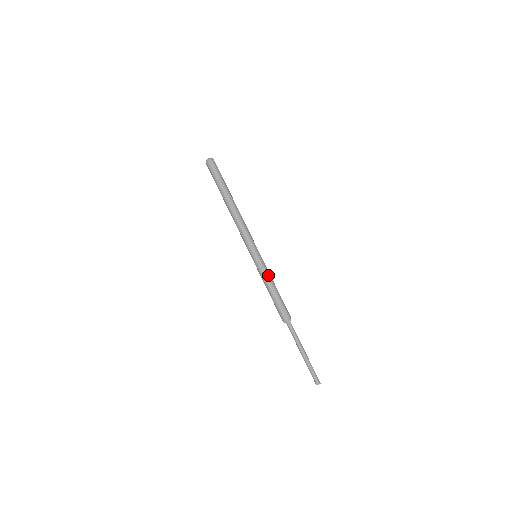
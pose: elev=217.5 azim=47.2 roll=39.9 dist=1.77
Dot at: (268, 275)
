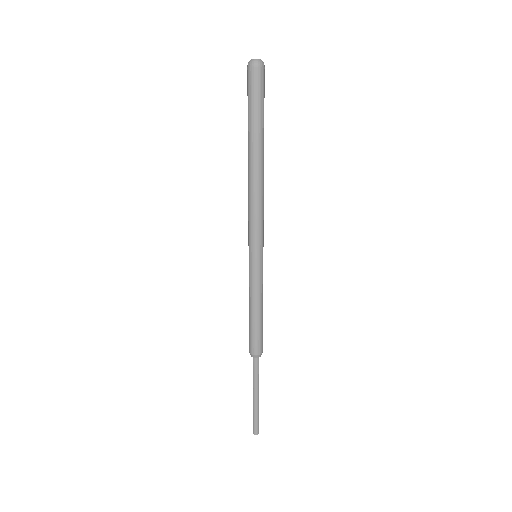
Dot at: (262, 290)
